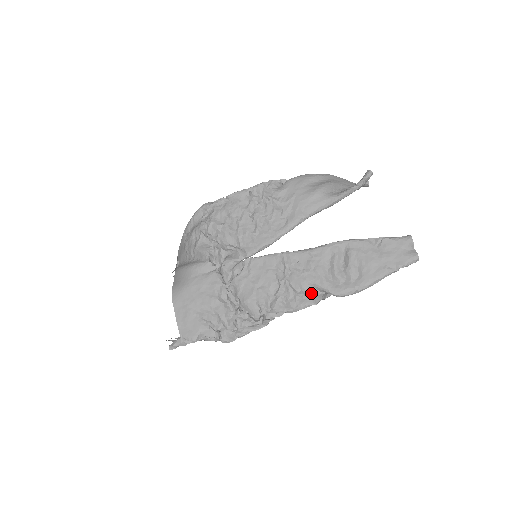
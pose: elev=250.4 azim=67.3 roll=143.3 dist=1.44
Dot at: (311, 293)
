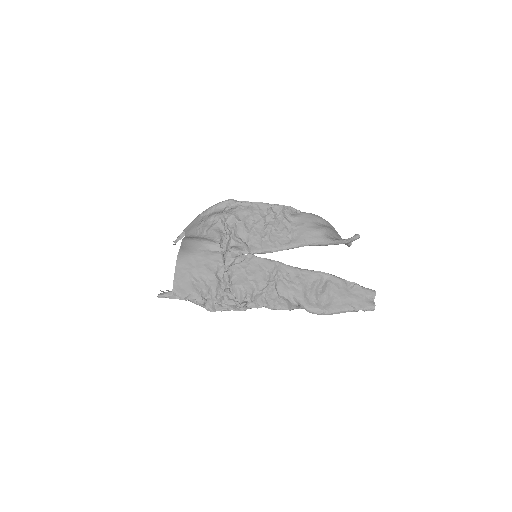
Dot at: (289, 301)
